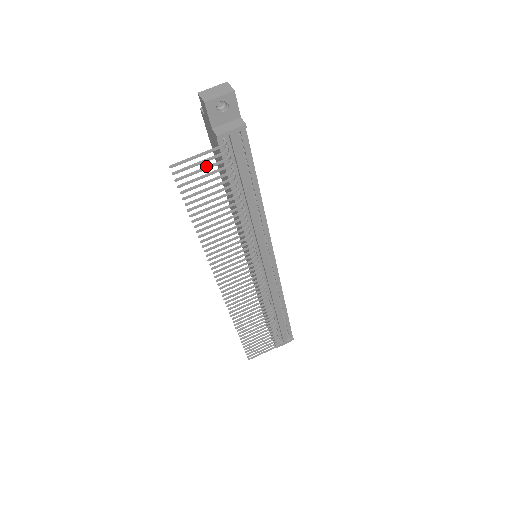
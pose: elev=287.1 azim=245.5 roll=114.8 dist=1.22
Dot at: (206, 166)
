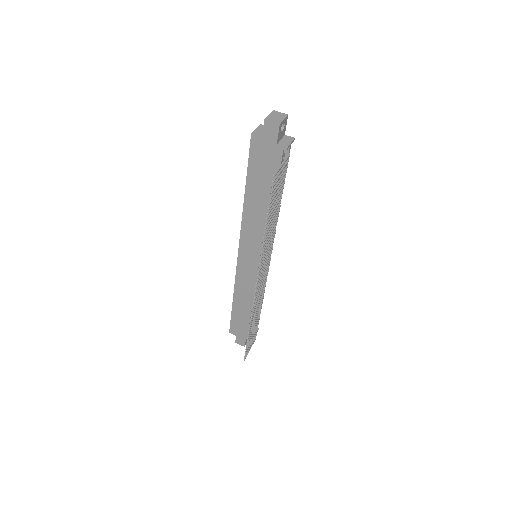
Dot at: (281, 173)
